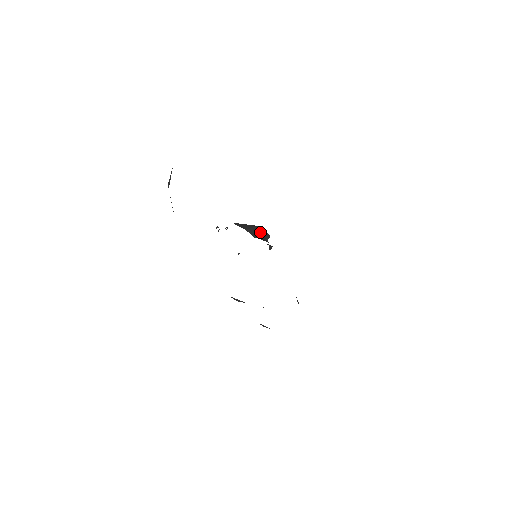
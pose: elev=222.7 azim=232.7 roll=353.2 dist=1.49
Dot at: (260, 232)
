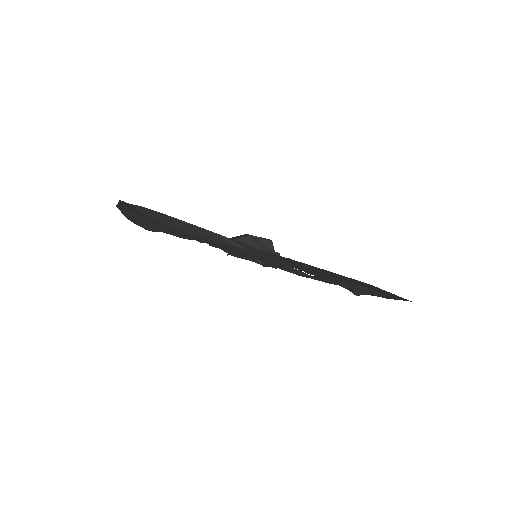
Dot at: (261, 246)
